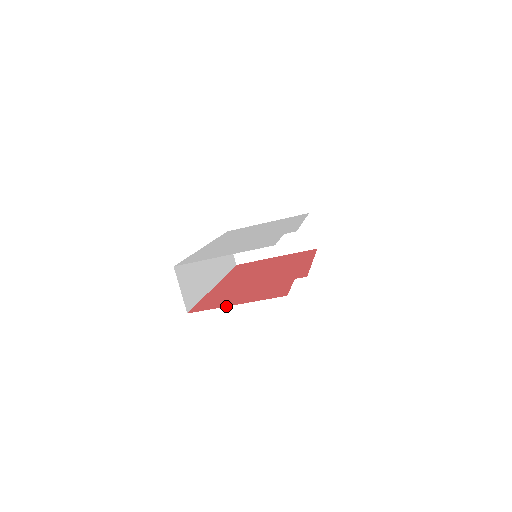
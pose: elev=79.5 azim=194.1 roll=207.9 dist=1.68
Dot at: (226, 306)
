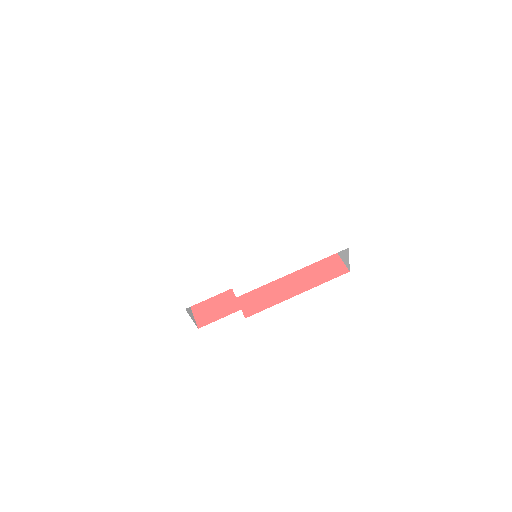
Dot at: occluded
